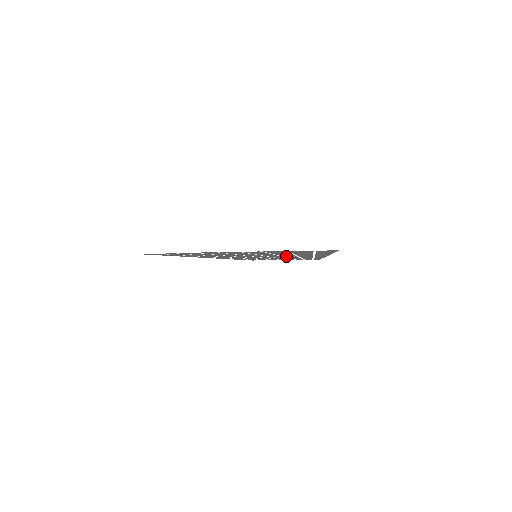
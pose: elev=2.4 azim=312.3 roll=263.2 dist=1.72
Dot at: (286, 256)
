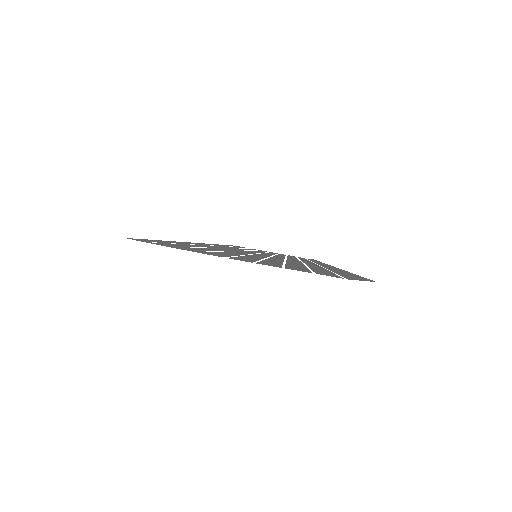
Dot at: occluded
